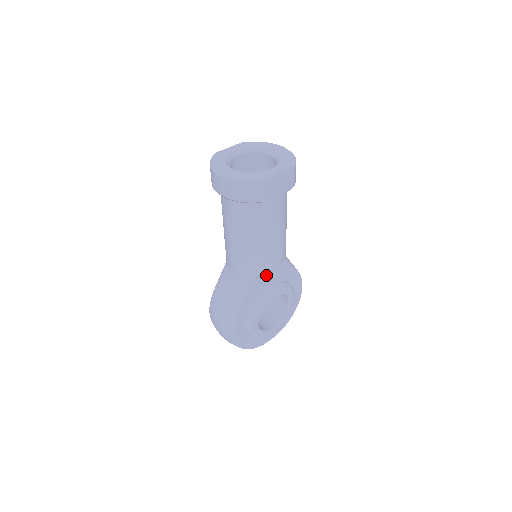
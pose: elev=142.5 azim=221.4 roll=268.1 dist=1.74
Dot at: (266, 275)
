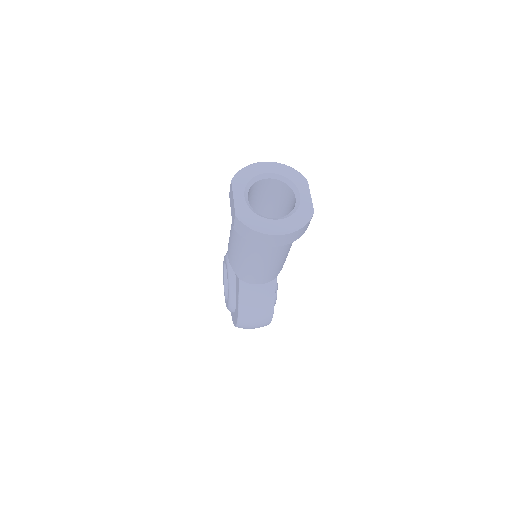
Dot at: occluded
